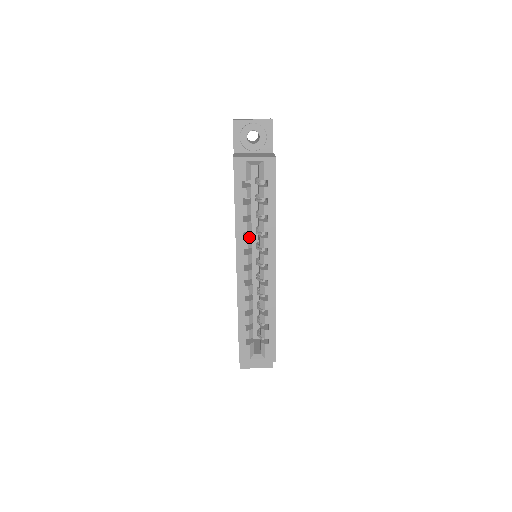
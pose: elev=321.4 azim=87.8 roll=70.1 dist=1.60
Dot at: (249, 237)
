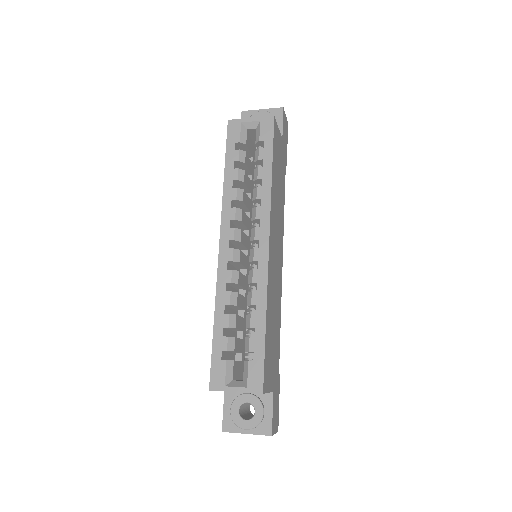
Dot at: (239, 209)
